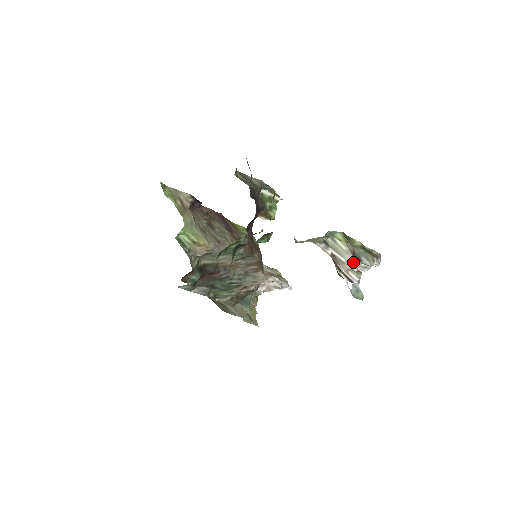
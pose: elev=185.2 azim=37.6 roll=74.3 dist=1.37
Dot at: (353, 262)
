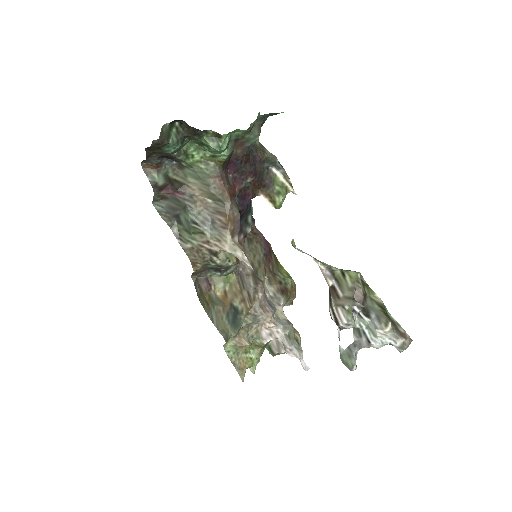
Dot at: (350, 299)
